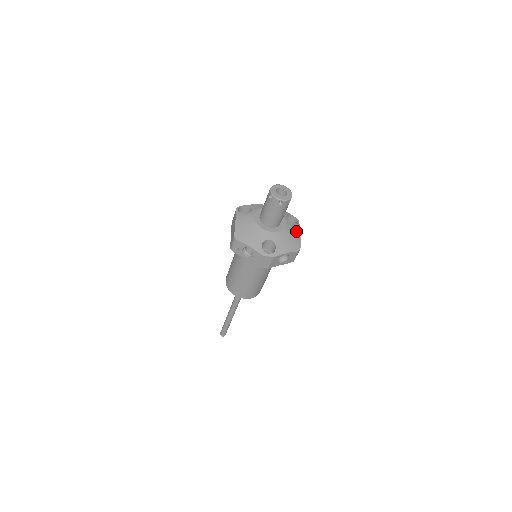
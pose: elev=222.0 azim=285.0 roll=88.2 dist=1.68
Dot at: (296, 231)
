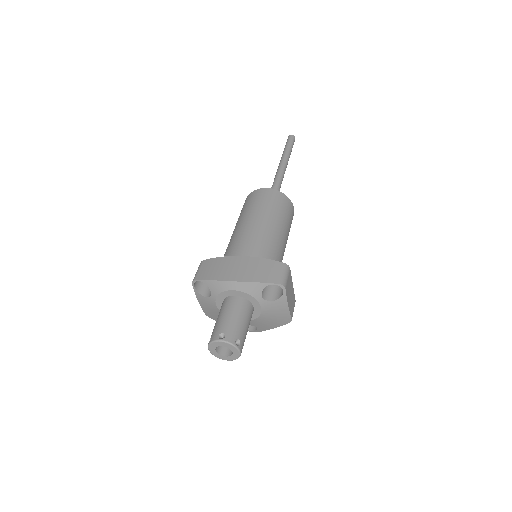
Dot at: (280, 308)
